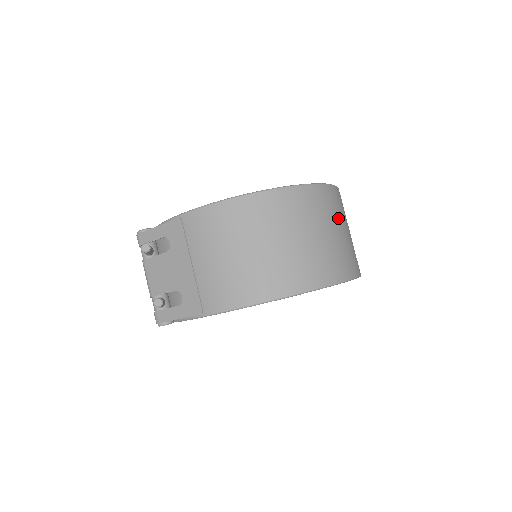
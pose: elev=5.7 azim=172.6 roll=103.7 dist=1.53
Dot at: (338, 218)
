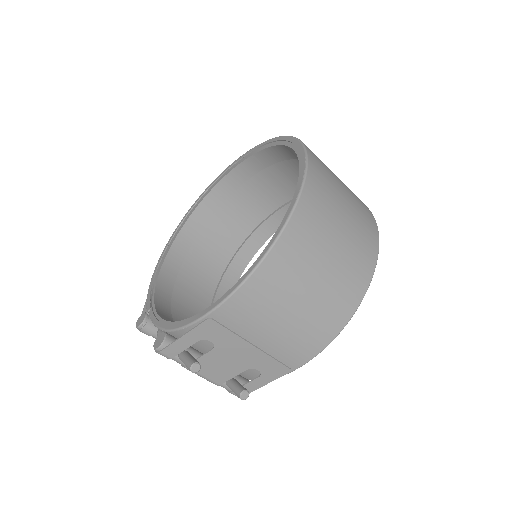
Dot at: (334, 182)
